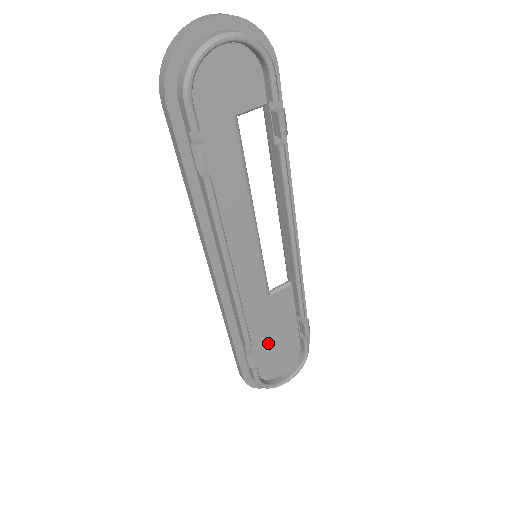
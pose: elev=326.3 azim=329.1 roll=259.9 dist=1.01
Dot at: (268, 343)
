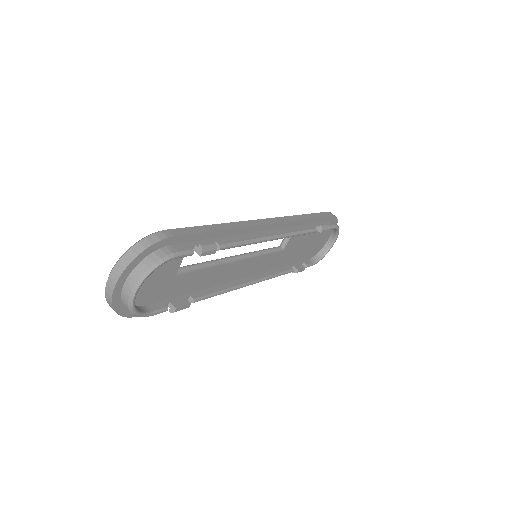
Dot at: (304, 250)
